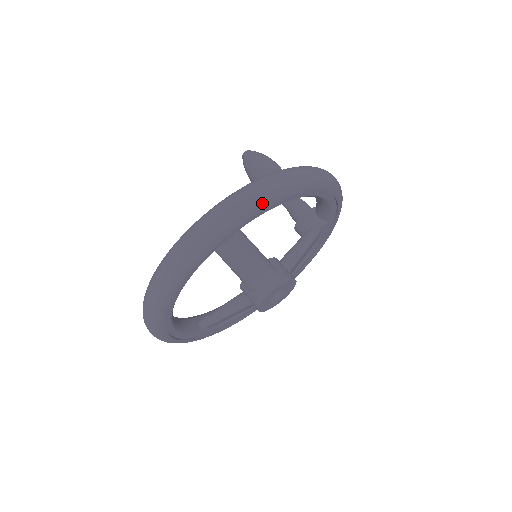
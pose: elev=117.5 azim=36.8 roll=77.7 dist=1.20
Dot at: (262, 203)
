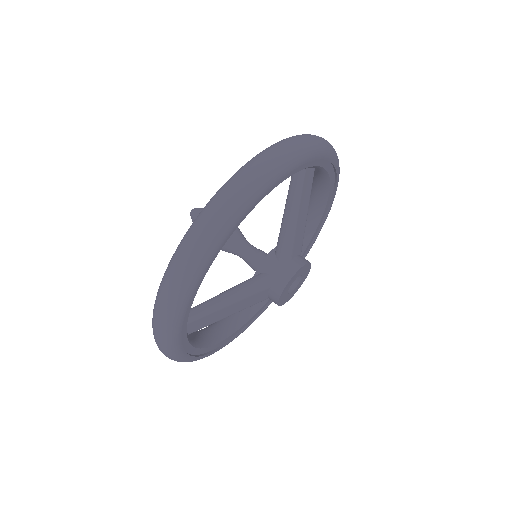
Dot at: (336, 156)
